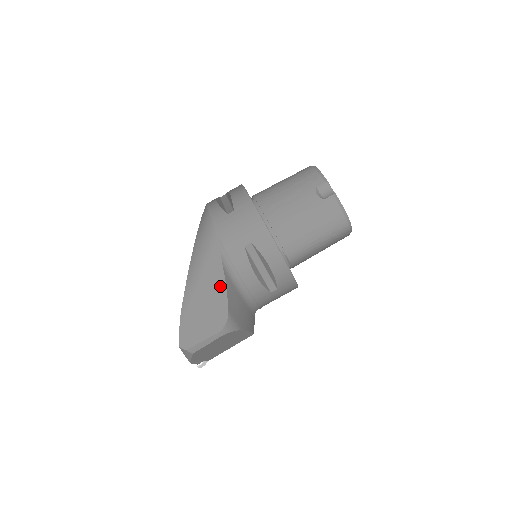
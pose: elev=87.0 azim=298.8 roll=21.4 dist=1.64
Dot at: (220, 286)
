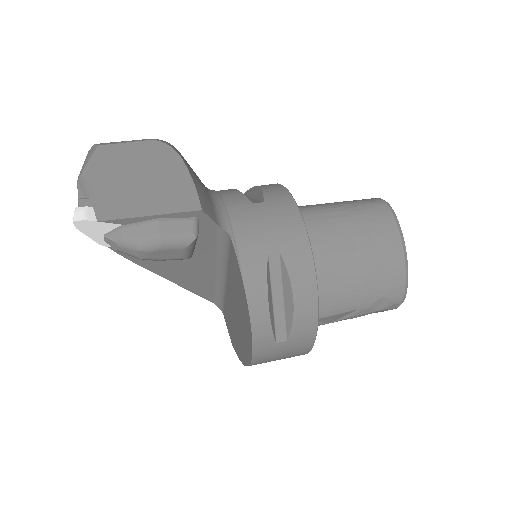
Dot at: occluded
